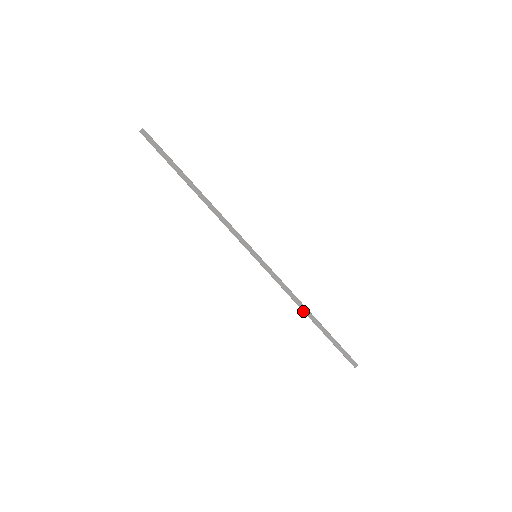
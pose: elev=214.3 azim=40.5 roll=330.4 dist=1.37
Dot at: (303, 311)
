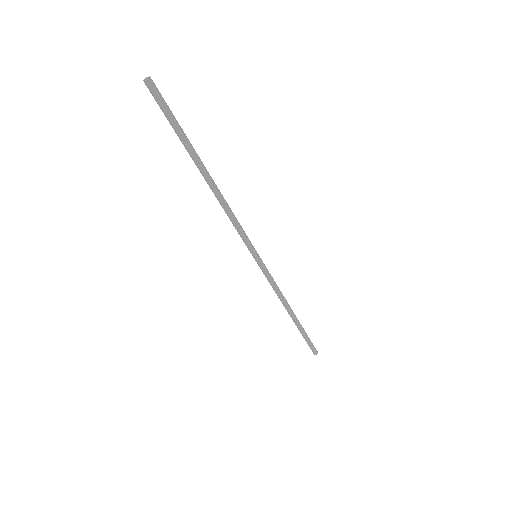
Dot at: occluded
